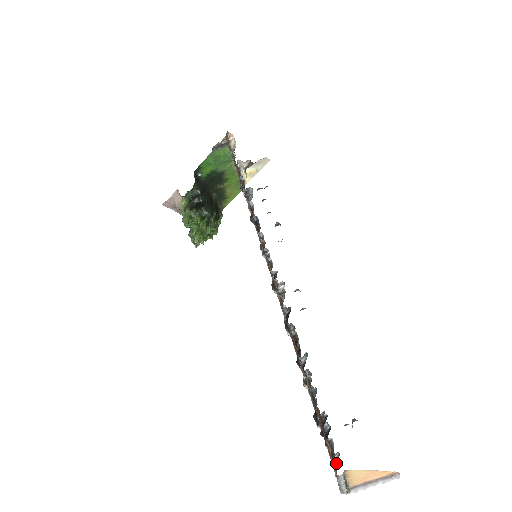
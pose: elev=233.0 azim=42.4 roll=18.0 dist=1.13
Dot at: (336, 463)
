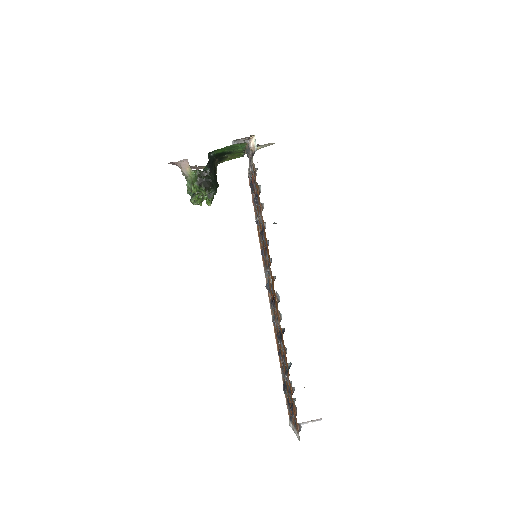
Dot at: occluded
